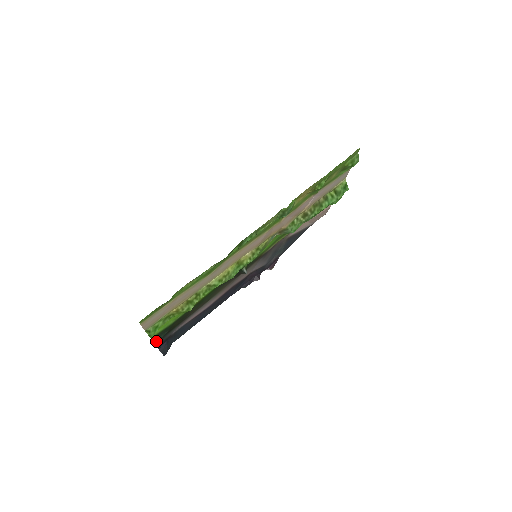
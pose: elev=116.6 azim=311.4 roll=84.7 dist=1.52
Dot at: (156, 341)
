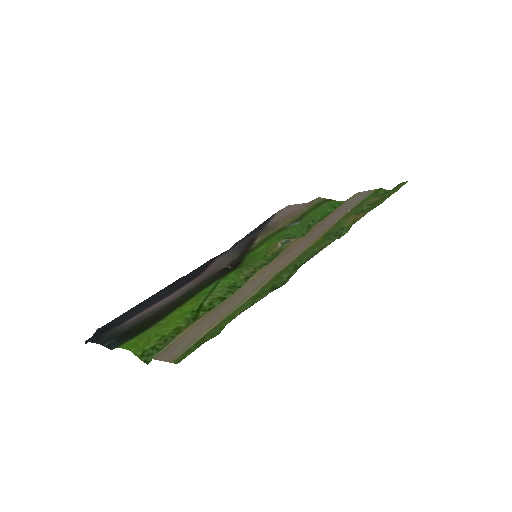
Dot at: (115, 347)
